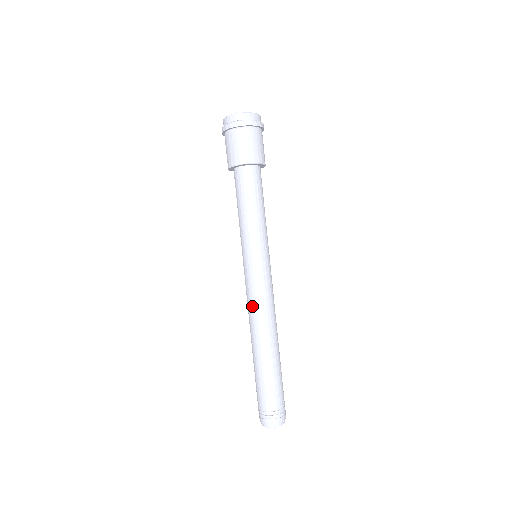
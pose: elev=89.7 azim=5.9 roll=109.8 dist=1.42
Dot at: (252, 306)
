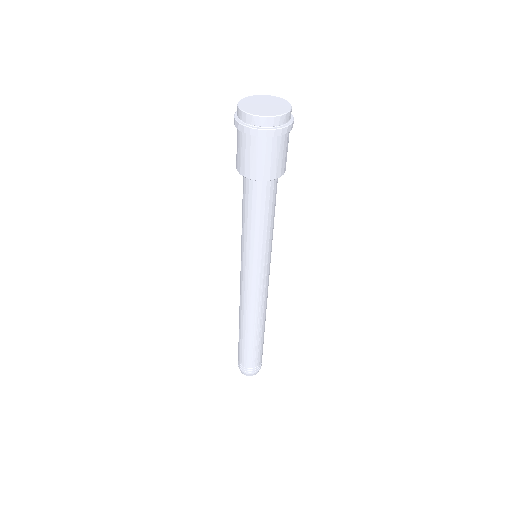
Dot at: (246, 302)
